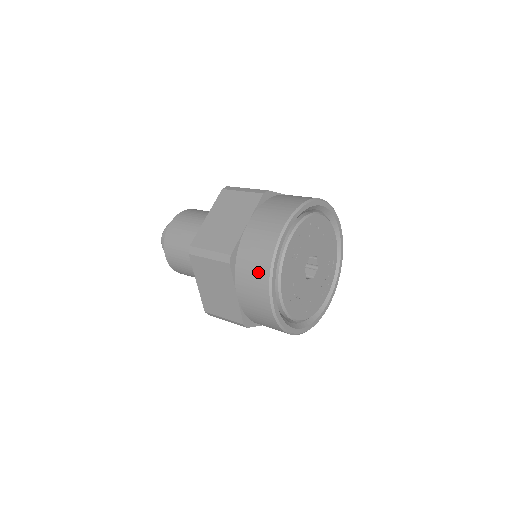
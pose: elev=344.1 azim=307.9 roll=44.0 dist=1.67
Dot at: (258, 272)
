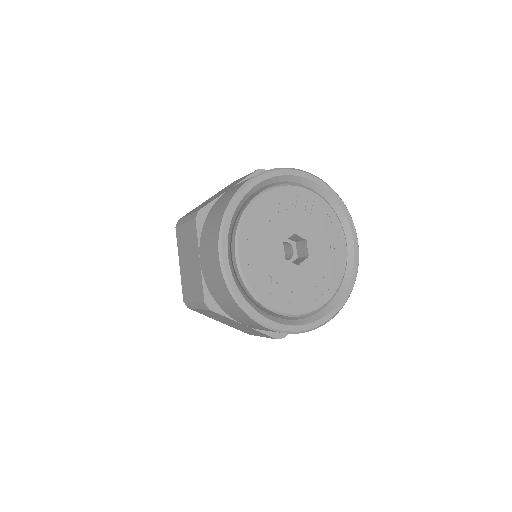
Dot at: (215, 221)
